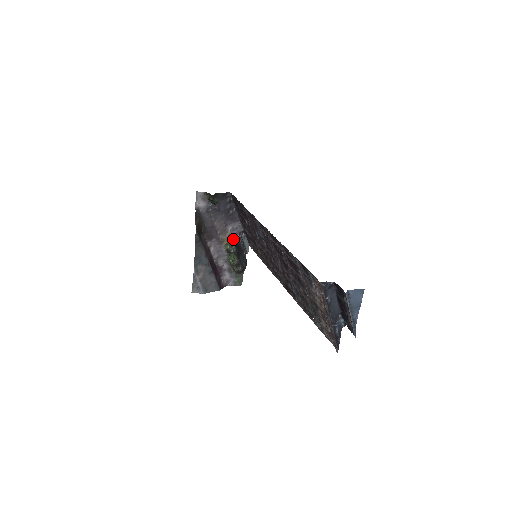
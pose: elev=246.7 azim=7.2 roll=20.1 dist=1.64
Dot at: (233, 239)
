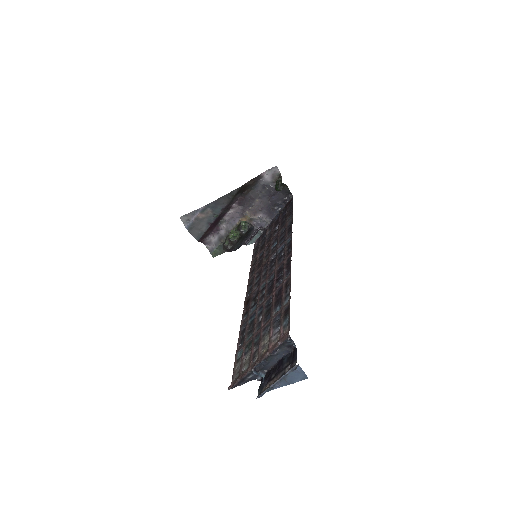
Dot at: (252, 224)
